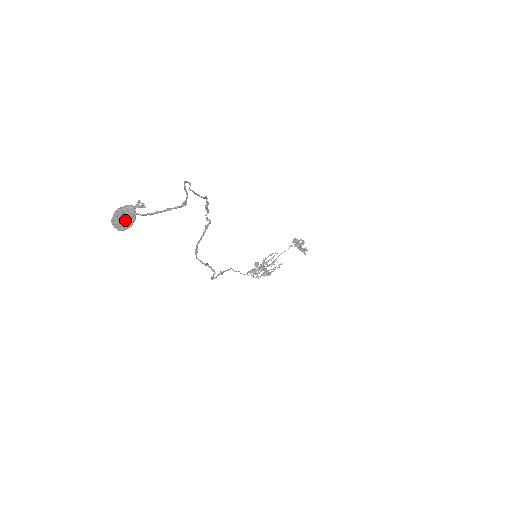
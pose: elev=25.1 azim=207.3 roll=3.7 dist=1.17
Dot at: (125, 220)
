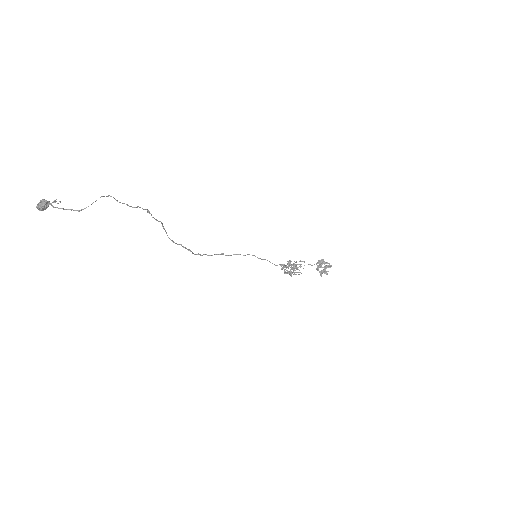
Dot at: (39, 207)
